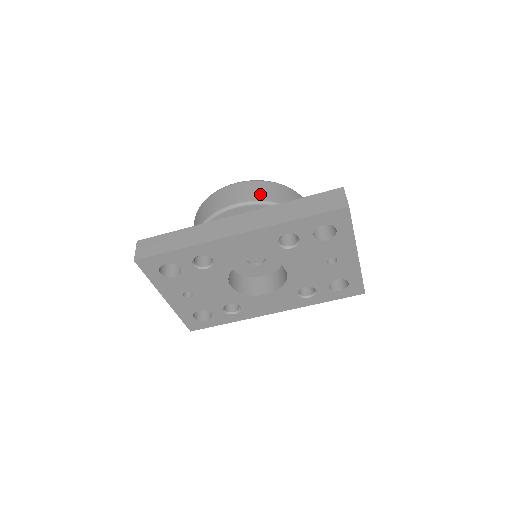
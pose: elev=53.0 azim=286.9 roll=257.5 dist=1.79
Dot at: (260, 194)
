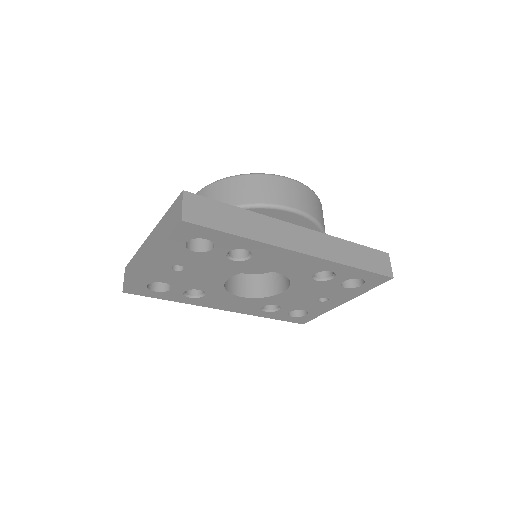
Dot at: (315, 210)
